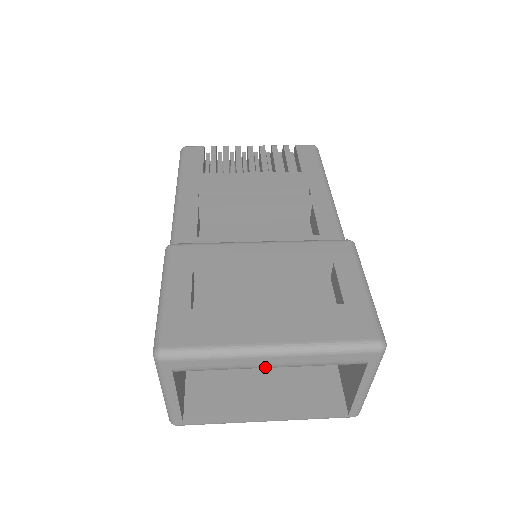
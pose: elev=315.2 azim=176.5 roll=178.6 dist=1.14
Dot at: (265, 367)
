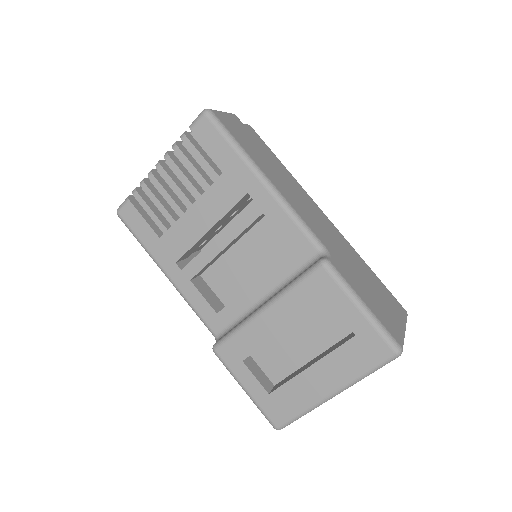
Dot at: occluded
